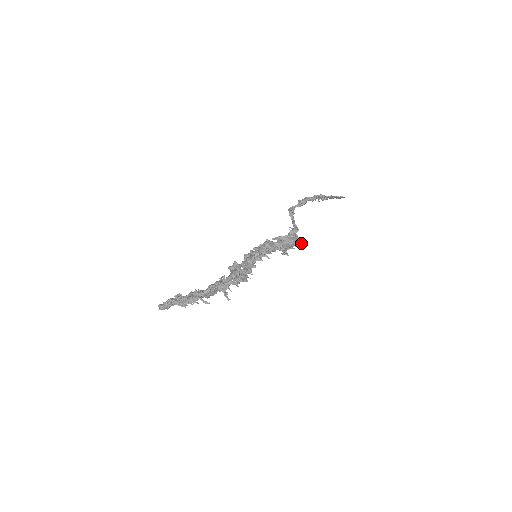
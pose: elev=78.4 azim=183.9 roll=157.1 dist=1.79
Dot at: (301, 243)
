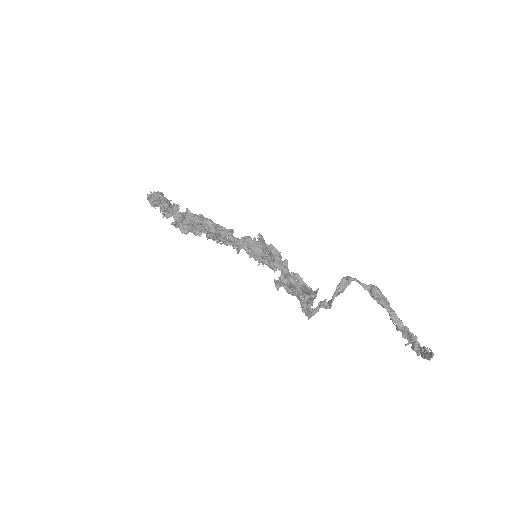
Dot at: (307, 302)
